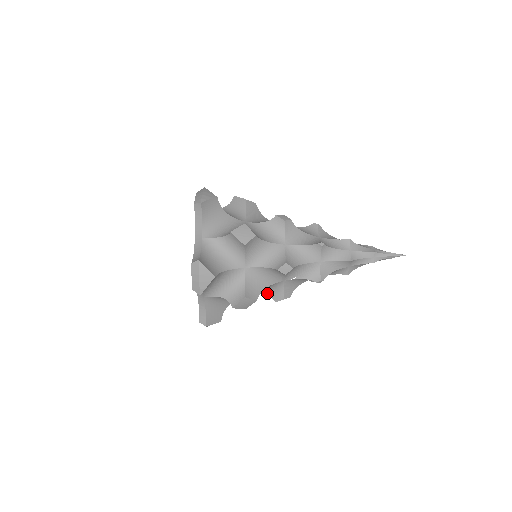
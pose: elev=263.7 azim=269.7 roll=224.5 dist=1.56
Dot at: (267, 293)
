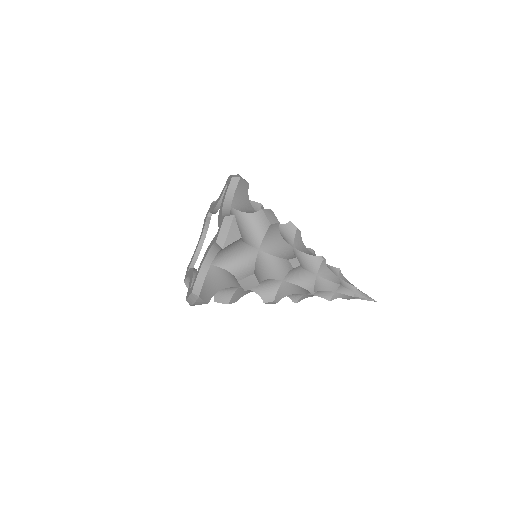
Dot at: occluded
